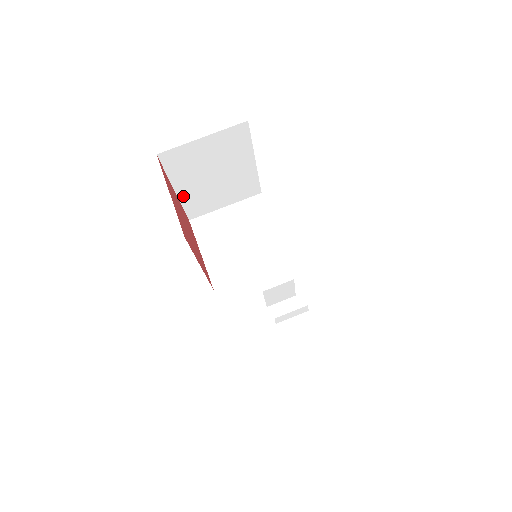
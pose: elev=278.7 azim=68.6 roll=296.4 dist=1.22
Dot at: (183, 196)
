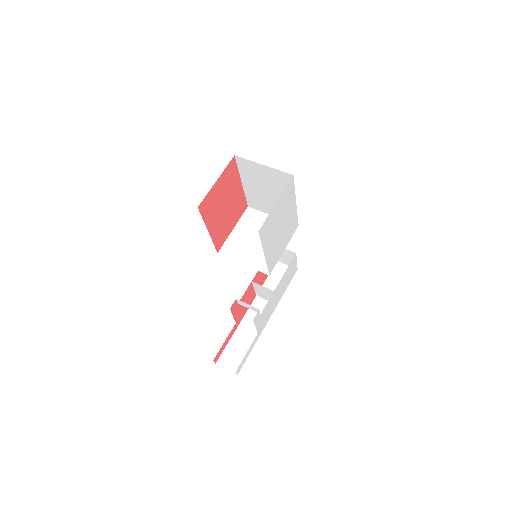
Dot at: (247, 189)
